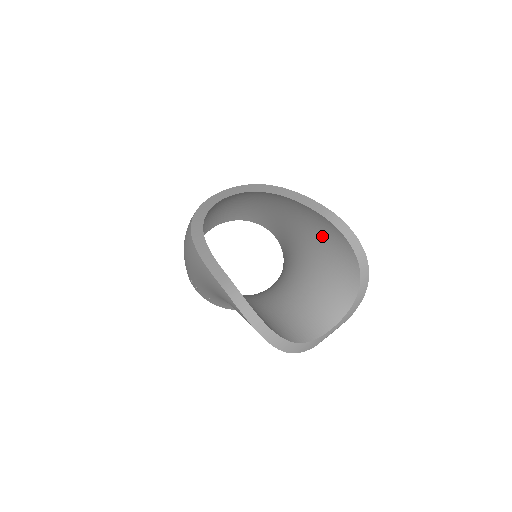
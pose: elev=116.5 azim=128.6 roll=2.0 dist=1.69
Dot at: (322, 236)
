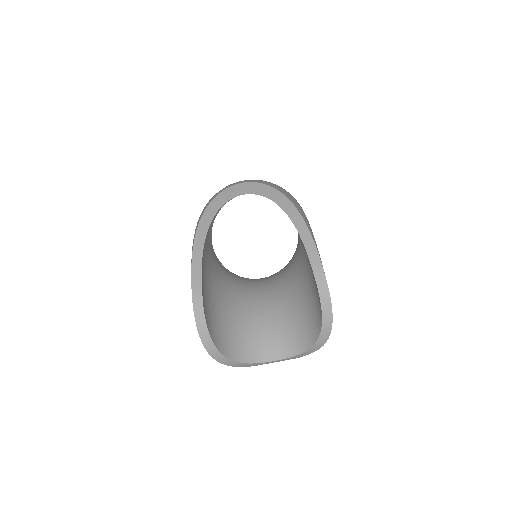
Dot at: (311, 280)
